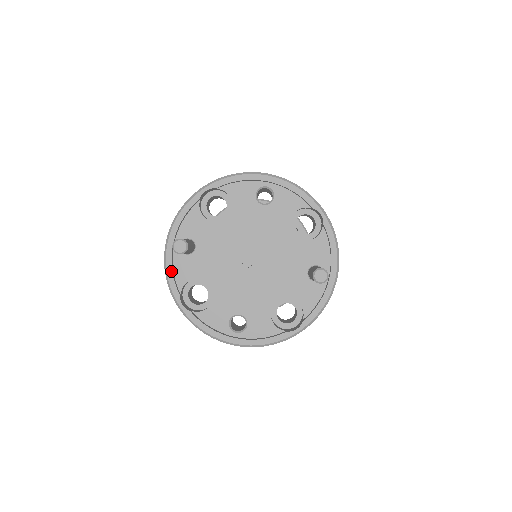
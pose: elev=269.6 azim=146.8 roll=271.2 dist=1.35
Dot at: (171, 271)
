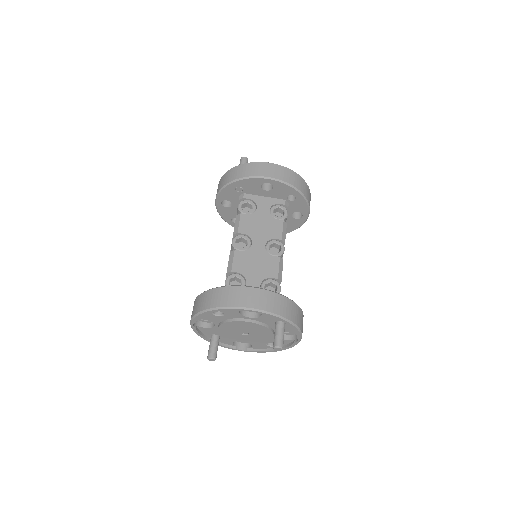
Dot at: (221, 346)
